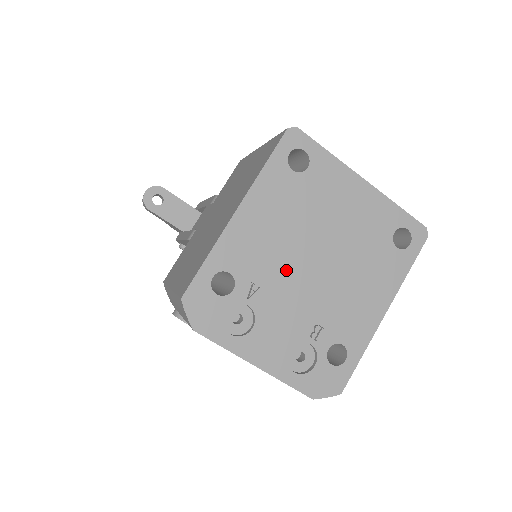
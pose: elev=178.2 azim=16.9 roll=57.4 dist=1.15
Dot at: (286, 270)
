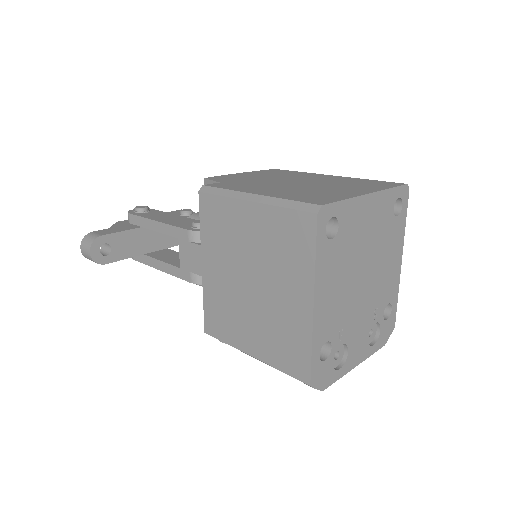
Dot at: (351, 303)
